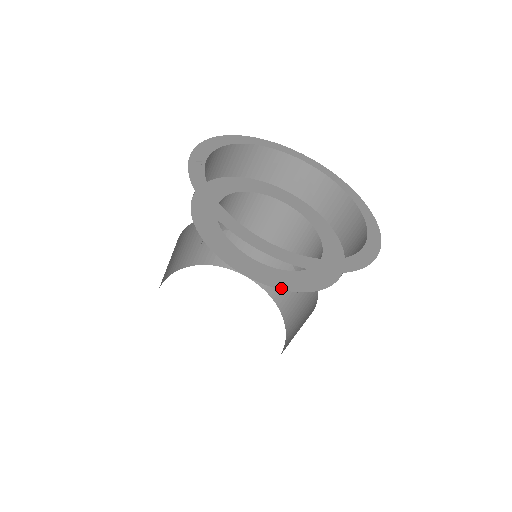
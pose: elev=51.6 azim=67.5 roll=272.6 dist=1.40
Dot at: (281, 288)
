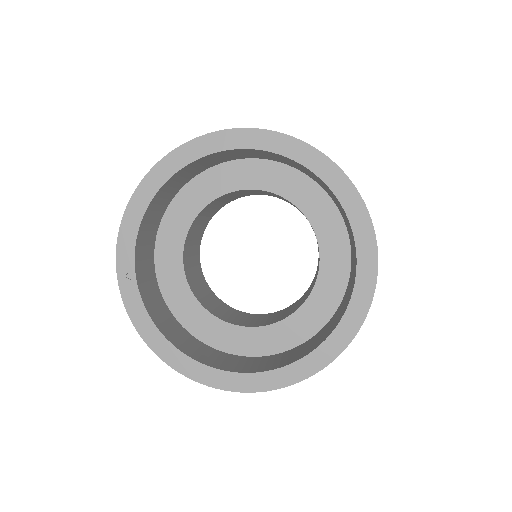
Dot at: (272, 353)
